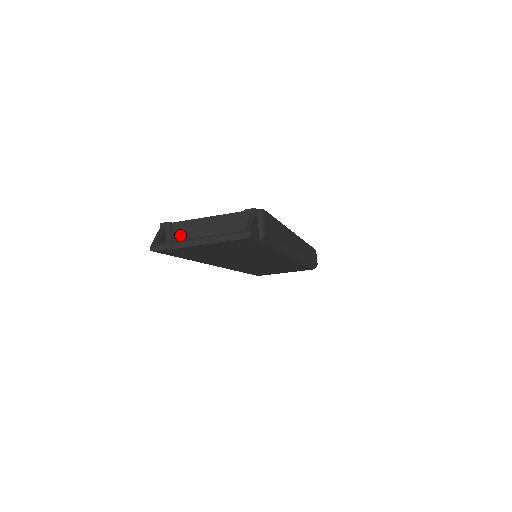
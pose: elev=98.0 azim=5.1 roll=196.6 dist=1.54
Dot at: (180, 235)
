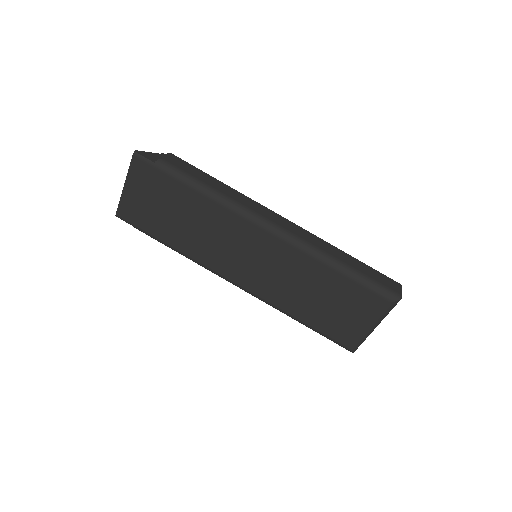
Dot at: occluded
